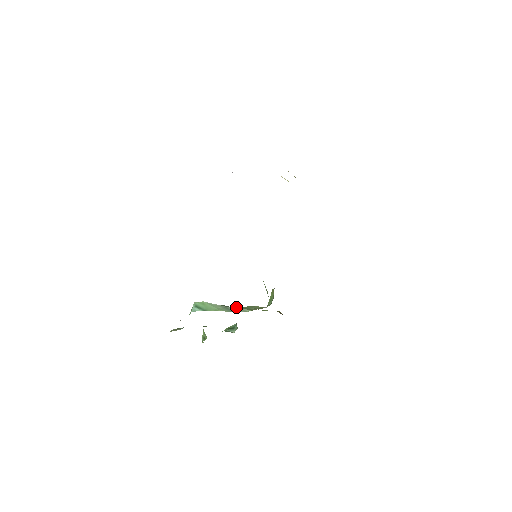
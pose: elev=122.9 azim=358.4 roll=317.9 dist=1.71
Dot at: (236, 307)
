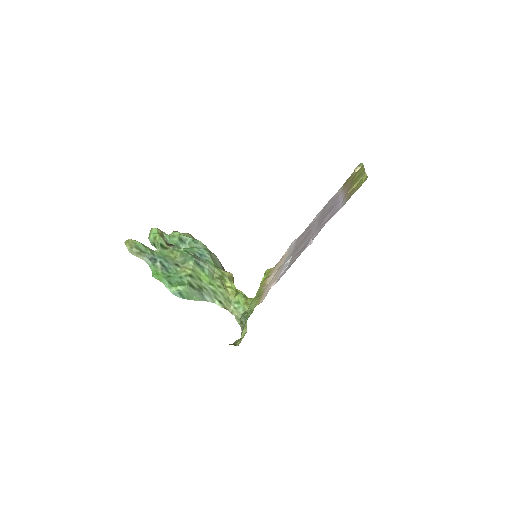
Dot at: (209, 291)
